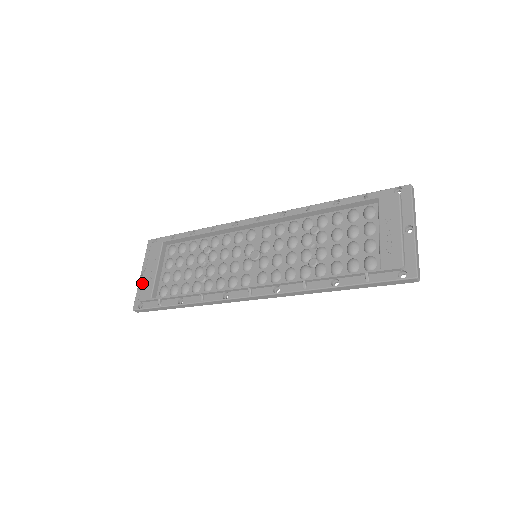
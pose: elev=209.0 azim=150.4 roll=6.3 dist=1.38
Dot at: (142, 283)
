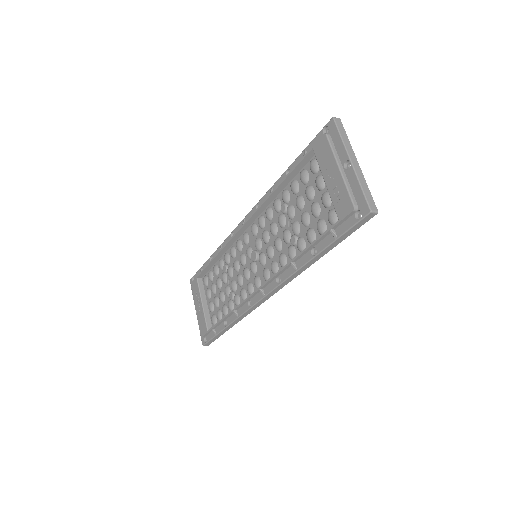
Dot at: (198, 320)
